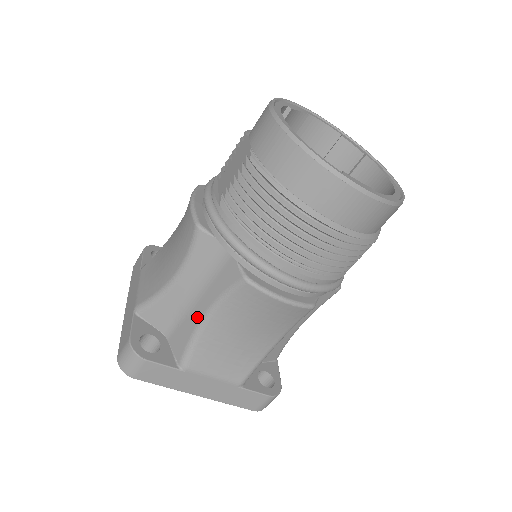
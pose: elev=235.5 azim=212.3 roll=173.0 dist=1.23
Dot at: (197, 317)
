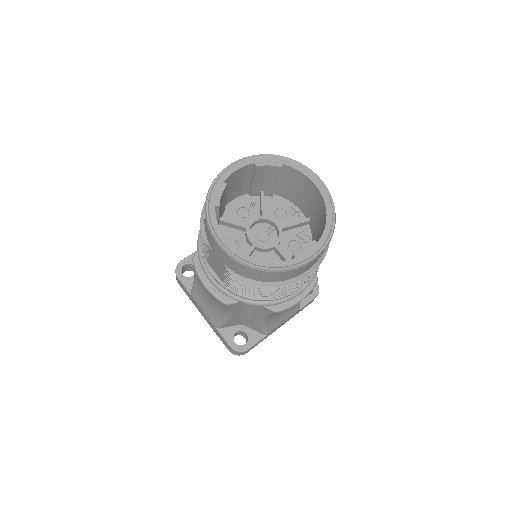
Dot at: (257, 321)
